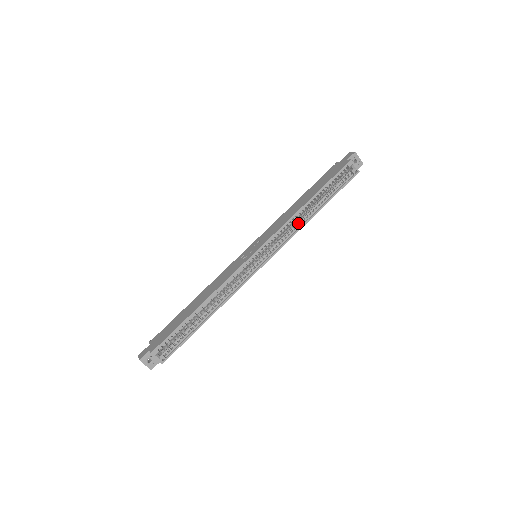
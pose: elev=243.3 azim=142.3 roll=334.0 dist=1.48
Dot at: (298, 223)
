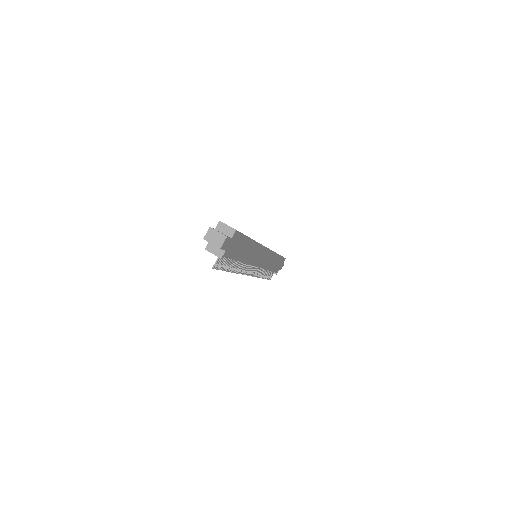
Dot at: occluded
